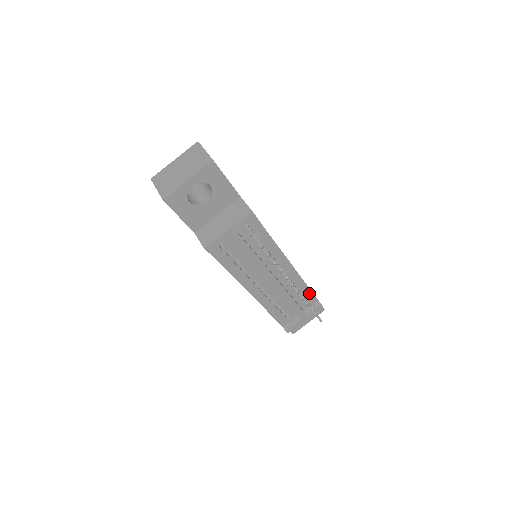
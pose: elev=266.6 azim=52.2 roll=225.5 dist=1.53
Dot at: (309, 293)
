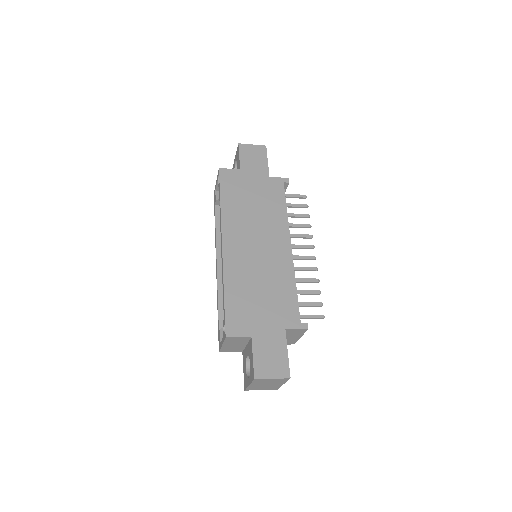
Dot at: (284, 199)
